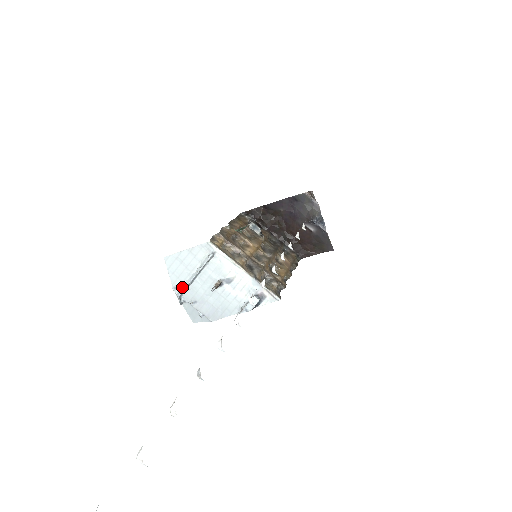
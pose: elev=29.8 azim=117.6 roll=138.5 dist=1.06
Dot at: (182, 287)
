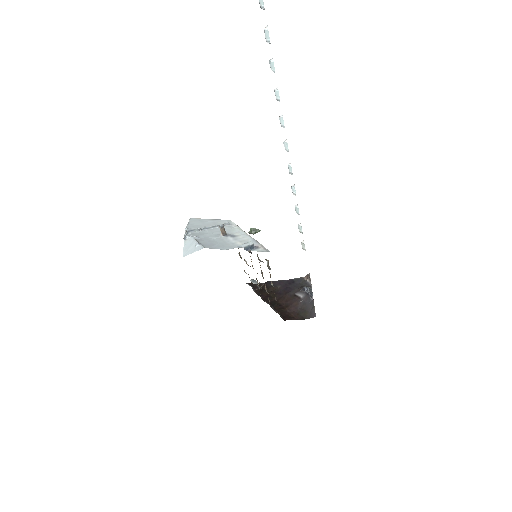
Dot at: (193, 230)
